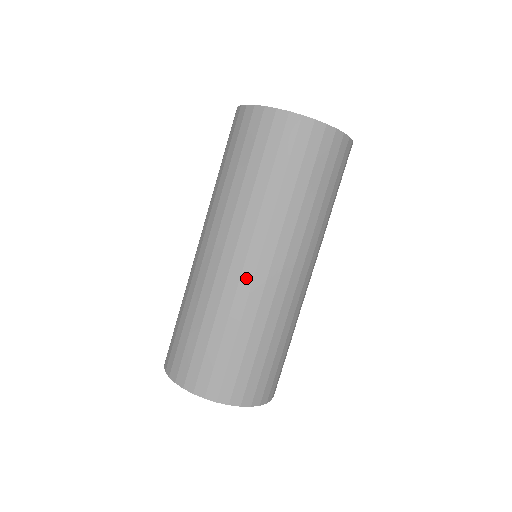
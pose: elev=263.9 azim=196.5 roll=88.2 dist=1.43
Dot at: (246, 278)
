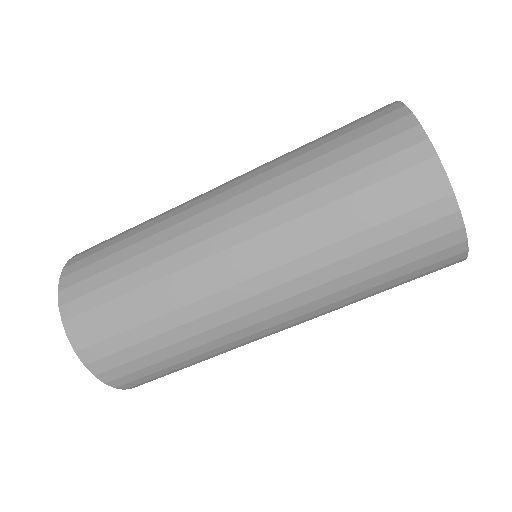
Dot at: (212, 264)
